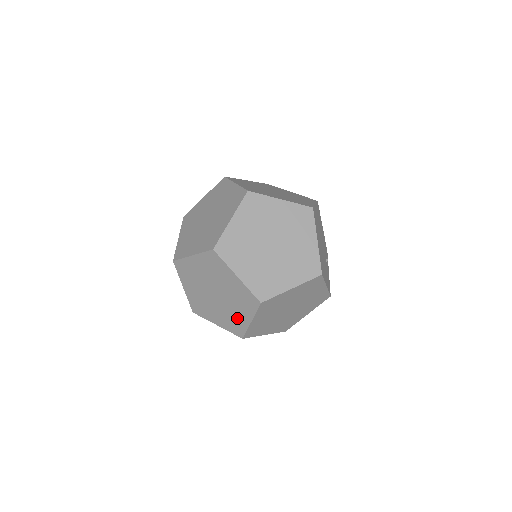
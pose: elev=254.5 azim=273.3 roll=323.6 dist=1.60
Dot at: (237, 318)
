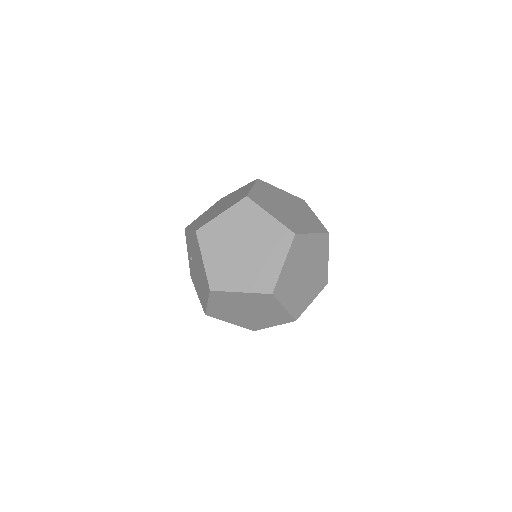
Dot at: (240, 196)
